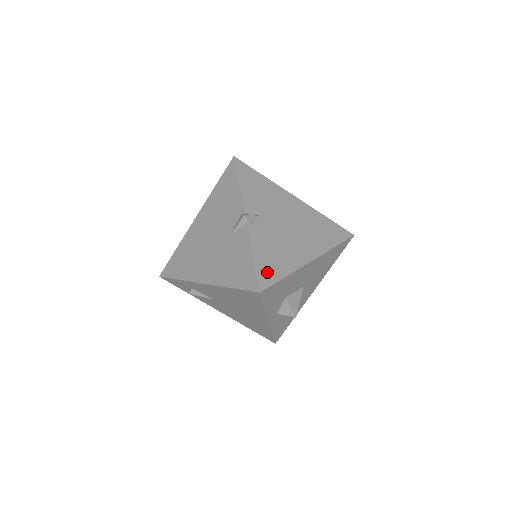
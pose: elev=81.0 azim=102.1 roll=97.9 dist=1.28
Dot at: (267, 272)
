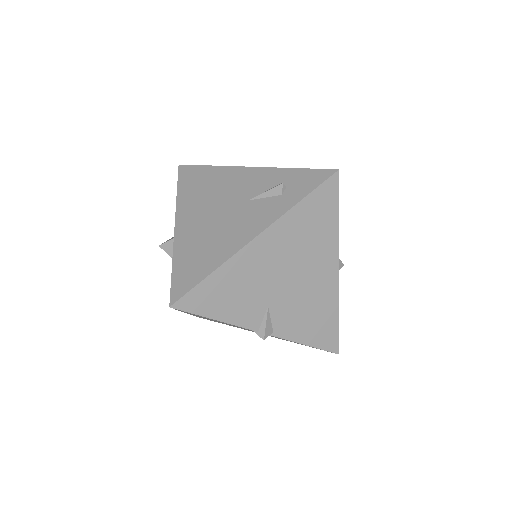
Dot at: (326, 337)
